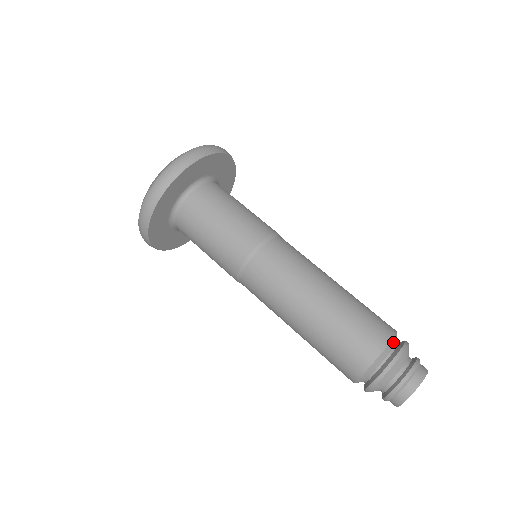
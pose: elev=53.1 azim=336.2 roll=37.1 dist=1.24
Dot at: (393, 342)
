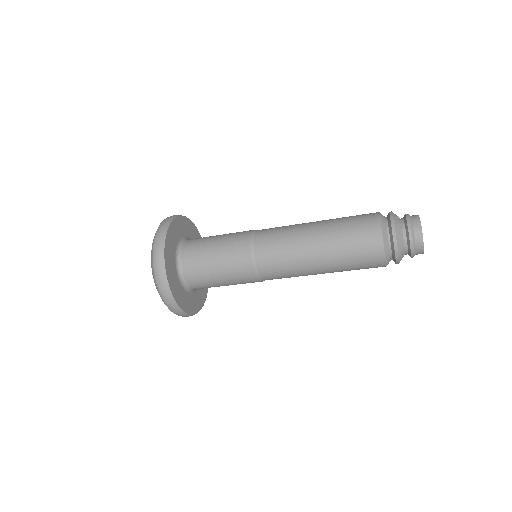
Dot at: occluded
